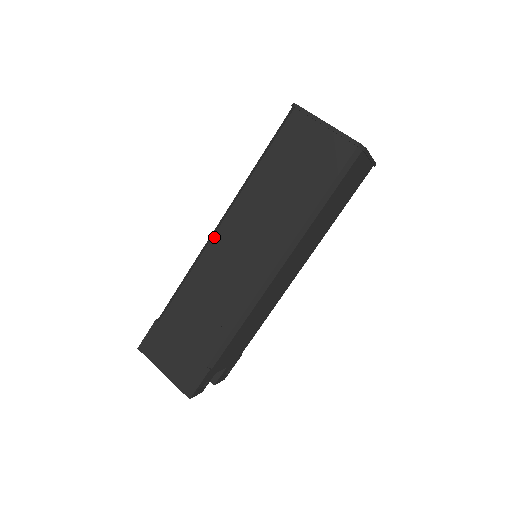
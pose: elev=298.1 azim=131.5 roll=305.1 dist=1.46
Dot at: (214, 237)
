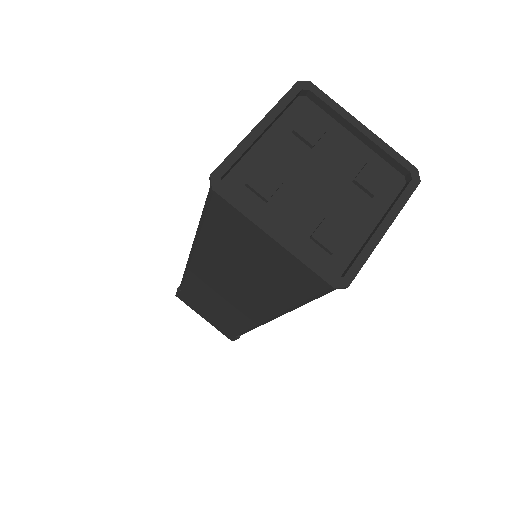
Dot at: (191, 267)
